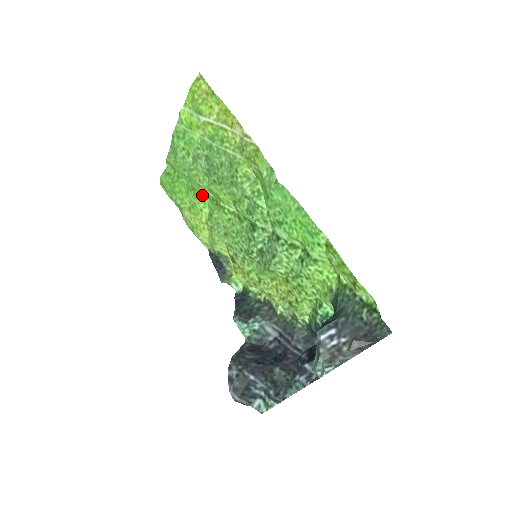
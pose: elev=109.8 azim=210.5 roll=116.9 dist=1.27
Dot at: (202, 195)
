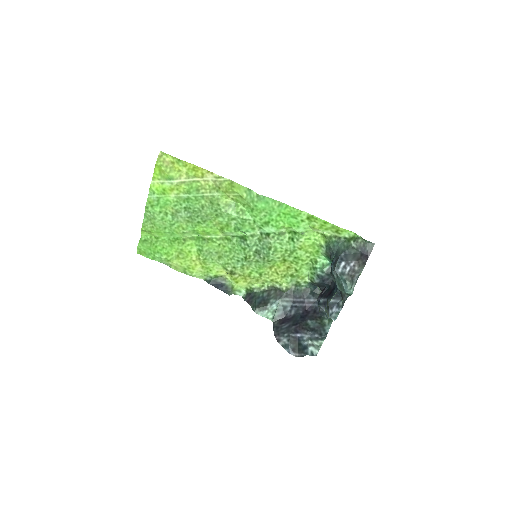
Dot at: (187, 240)
